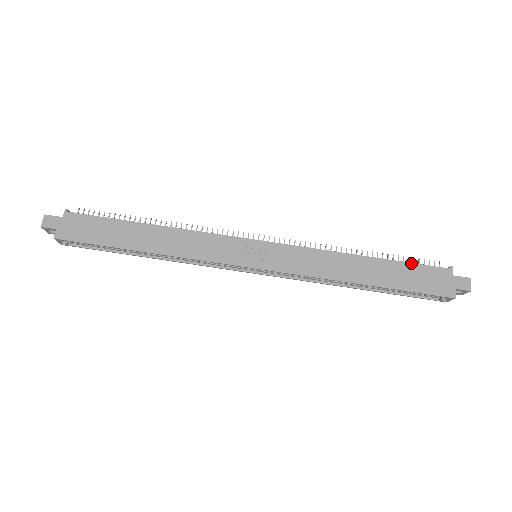
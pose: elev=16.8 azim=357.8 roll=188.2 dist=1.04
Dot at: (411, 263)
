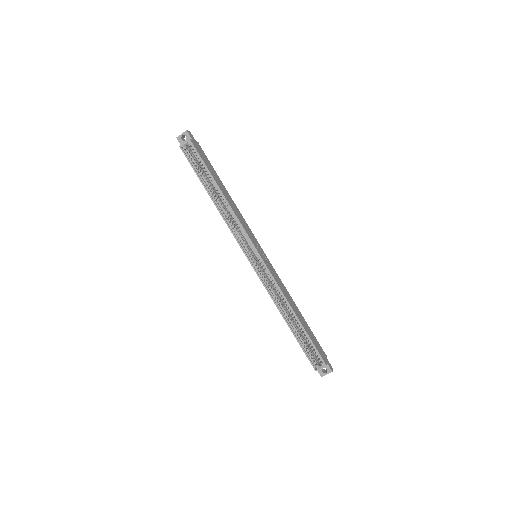
Dot at: occluded
